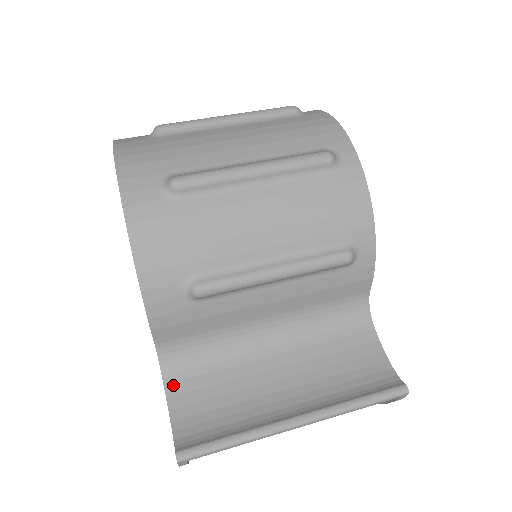
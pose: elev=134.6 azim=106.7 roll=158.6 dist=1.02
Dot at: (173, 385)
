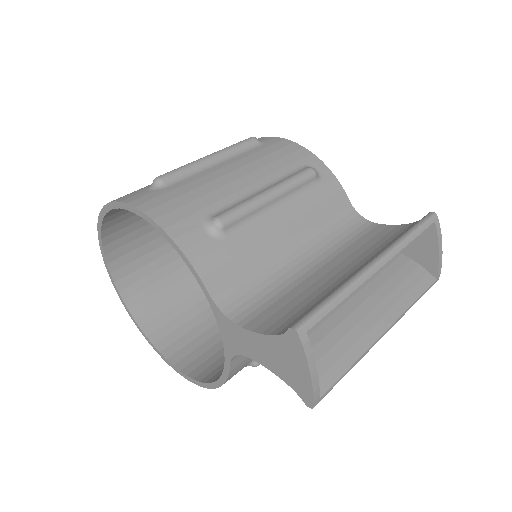
Dot at: (251, 323)
